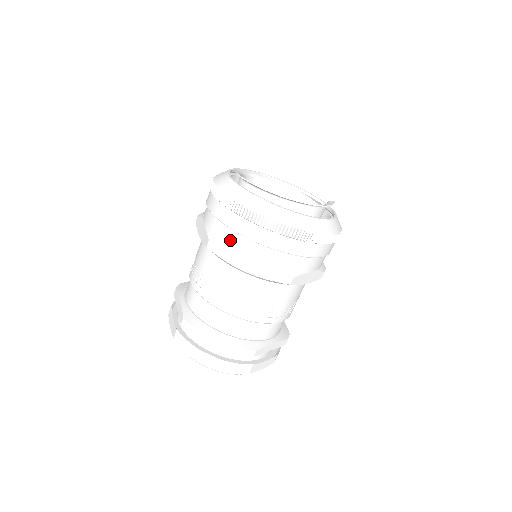
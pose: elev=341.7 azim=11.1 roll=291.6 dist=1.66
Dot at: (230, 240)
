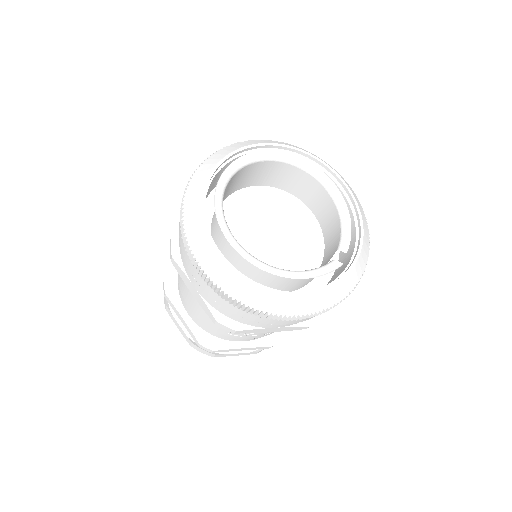
Dot at: (182, 254)
